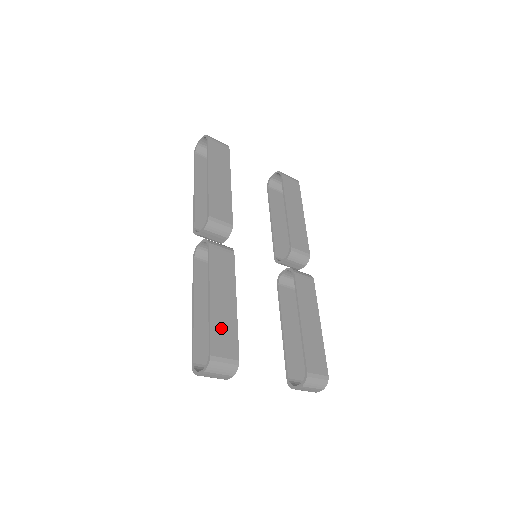
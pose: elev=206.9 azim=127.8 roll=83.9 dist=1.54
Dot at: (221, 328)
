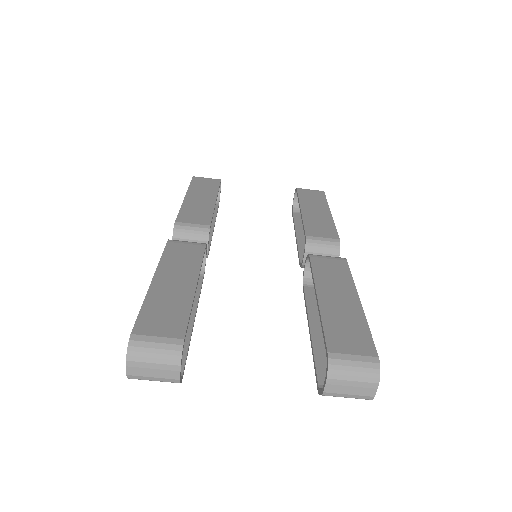
Dot at: (161, 307)
